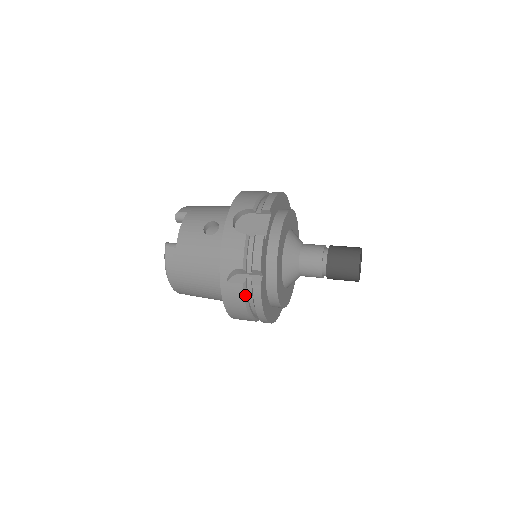
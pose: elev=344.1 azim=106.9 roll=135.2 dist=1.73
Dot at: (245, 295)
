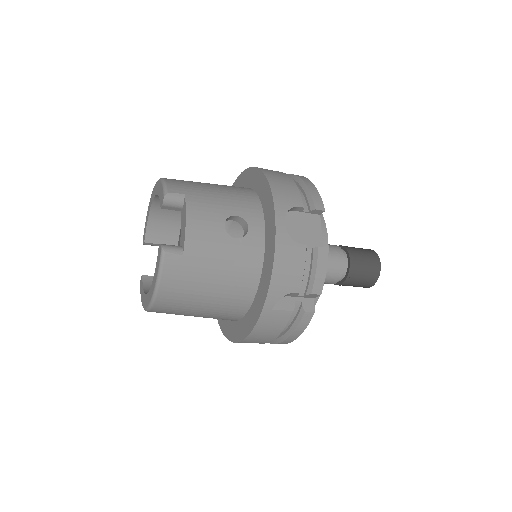
Dot at: occluded
